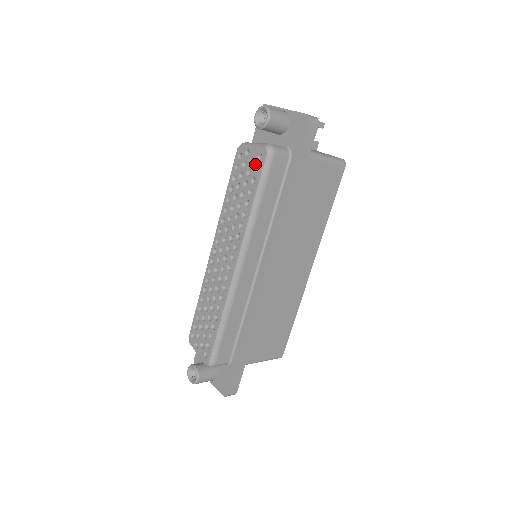
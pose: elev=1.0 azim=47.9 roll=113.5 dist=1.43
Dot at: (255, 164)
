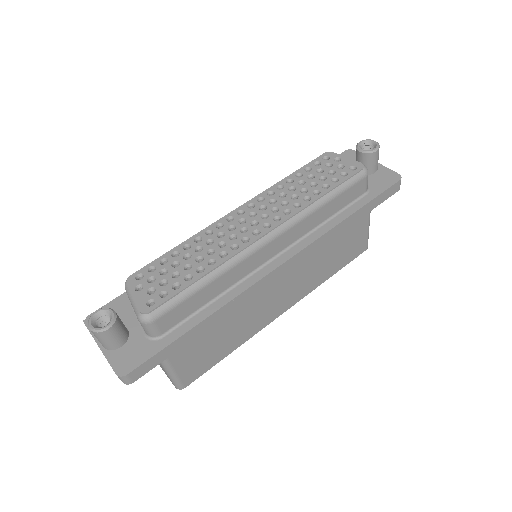
Dot at: (344, 170)
